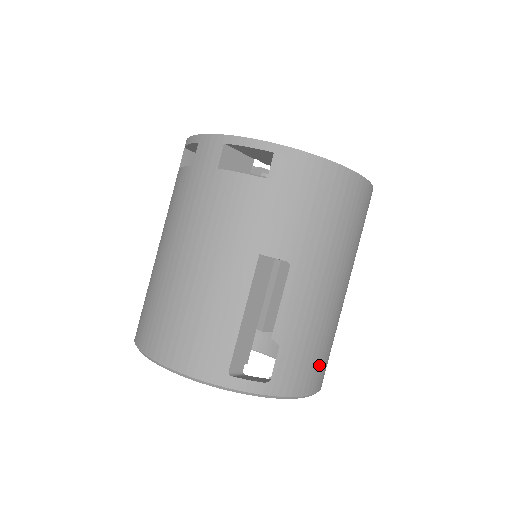
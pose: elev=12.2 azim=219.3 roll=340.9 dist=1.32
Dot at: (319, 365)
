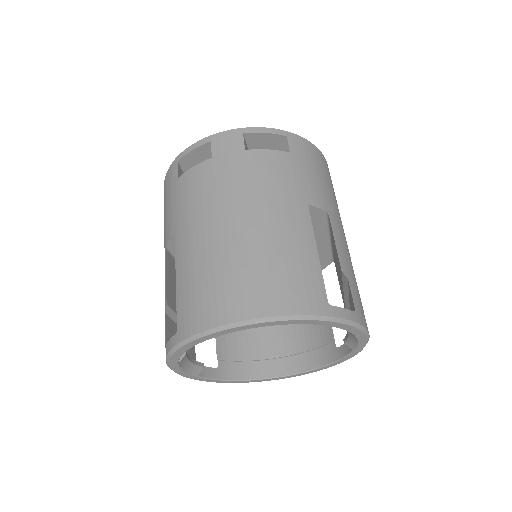
Dot at: occluded
